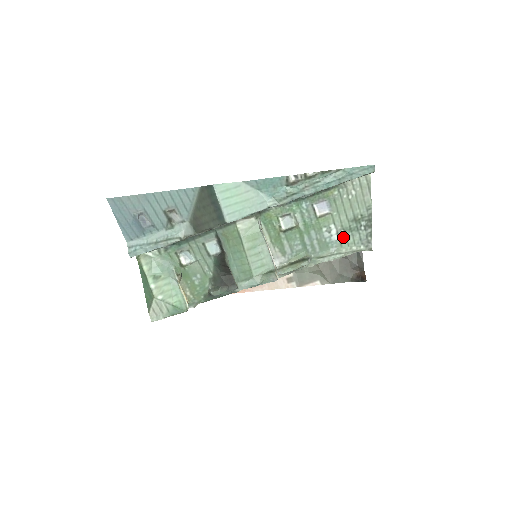
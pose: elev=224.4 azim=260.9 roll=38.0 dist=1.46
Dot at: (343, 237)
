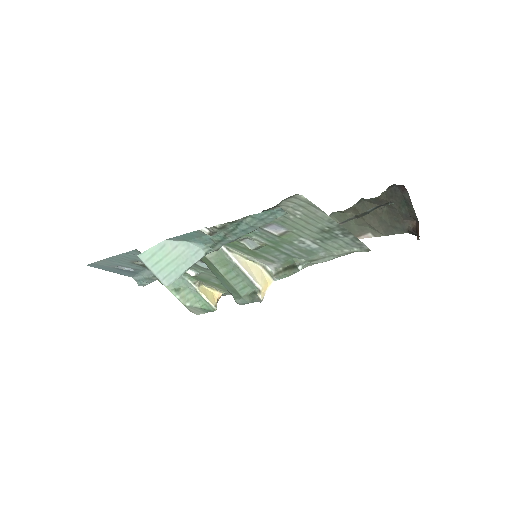
Dot at: (324, 244)
